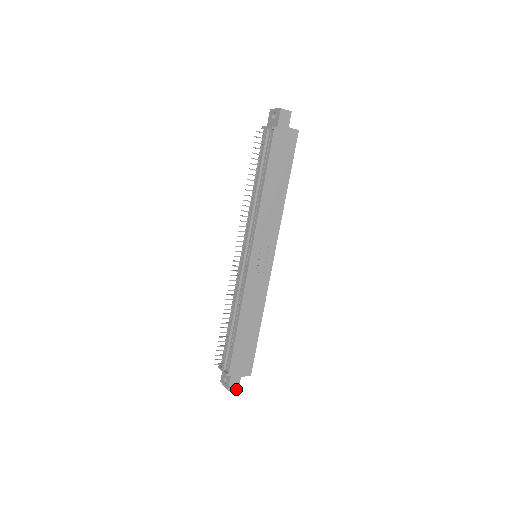
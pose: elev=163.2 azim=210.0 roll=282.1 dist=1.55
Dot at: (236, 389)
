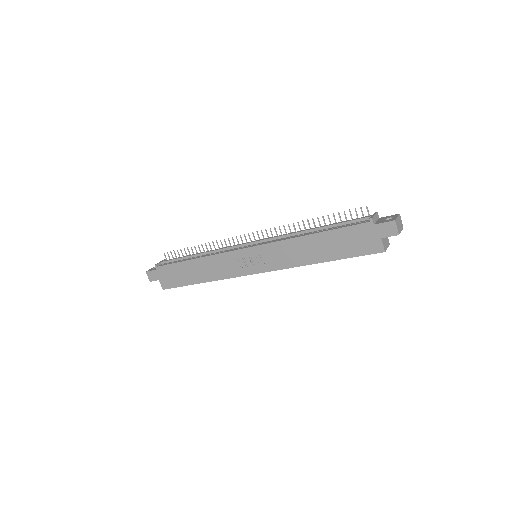
Dot at: (149, 279)
